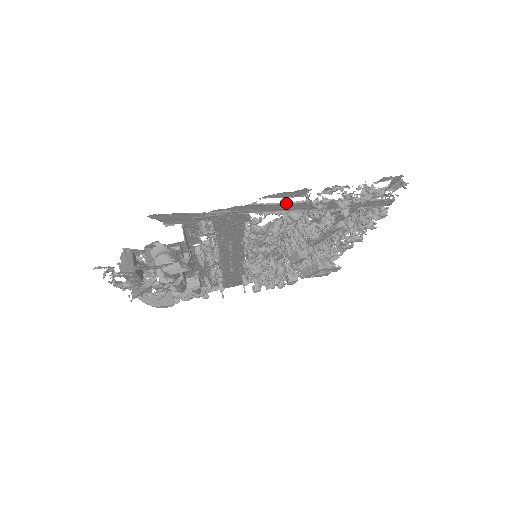
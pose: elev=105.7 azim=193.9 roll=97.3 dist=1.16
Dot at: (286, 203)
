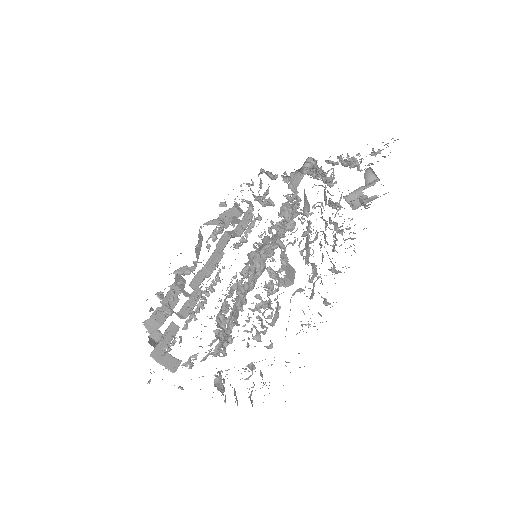
Dot at: occluded
